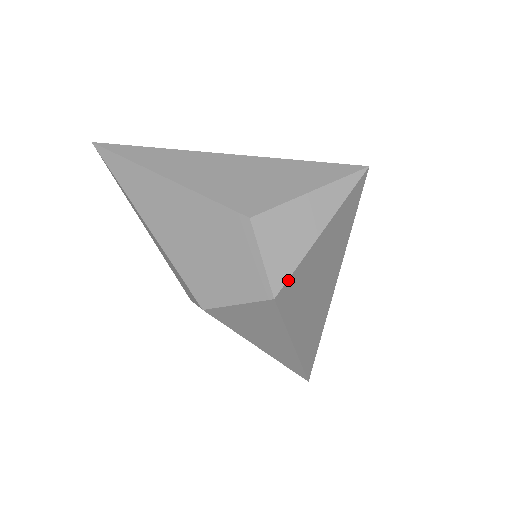
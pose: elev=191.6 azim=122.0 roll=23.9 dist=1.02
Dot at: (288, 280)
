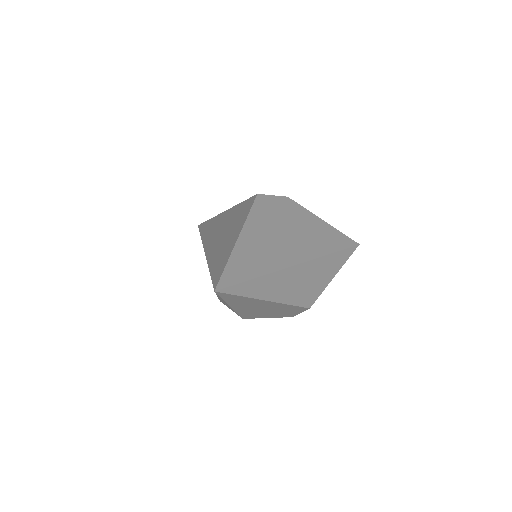
Dot at: occluded
